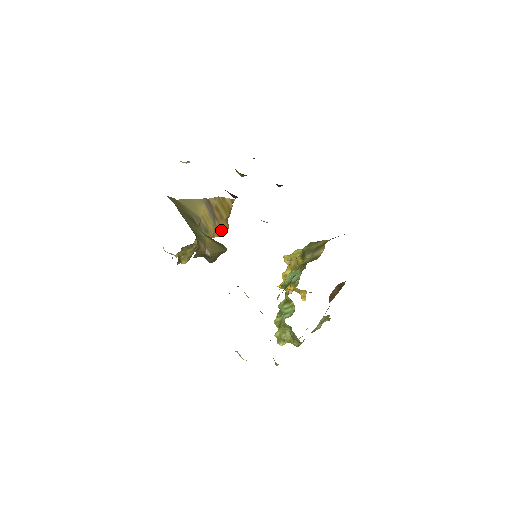
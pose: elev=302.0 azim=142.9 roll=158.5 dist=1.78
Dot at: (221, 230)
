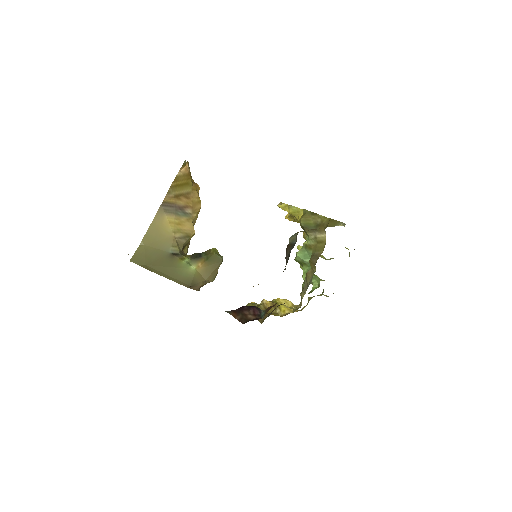
Dot at: (196, 207)
